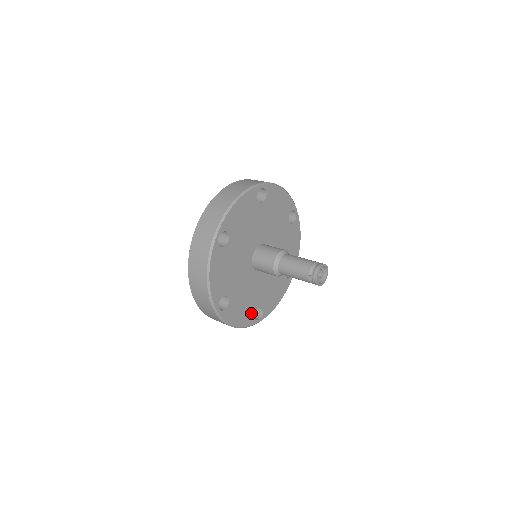
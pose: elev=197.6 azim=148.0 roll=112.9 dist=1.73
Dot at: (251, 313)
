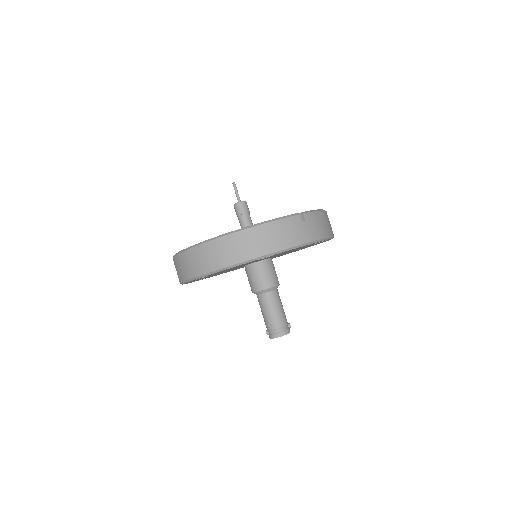
Dot at: occluded
